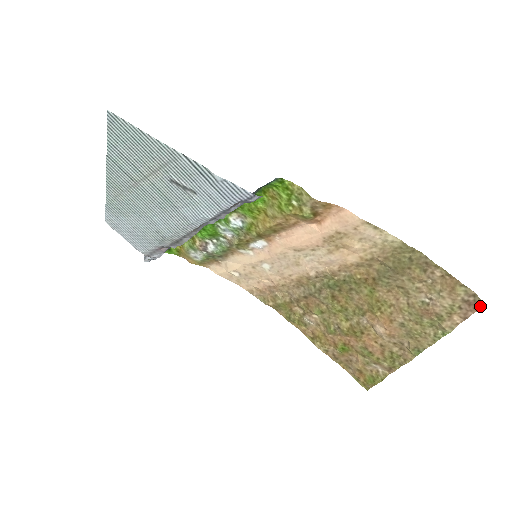
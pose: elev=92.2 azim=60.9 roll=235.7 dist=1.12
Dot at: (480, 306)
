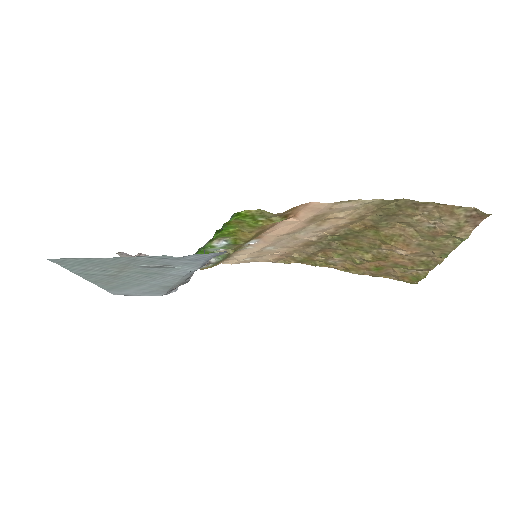
Dot at: (485, 216)
